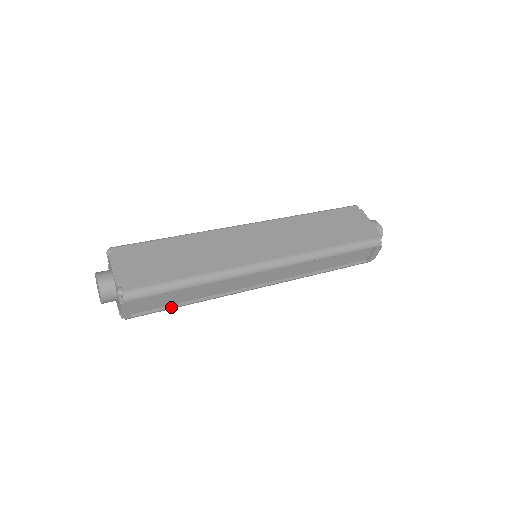
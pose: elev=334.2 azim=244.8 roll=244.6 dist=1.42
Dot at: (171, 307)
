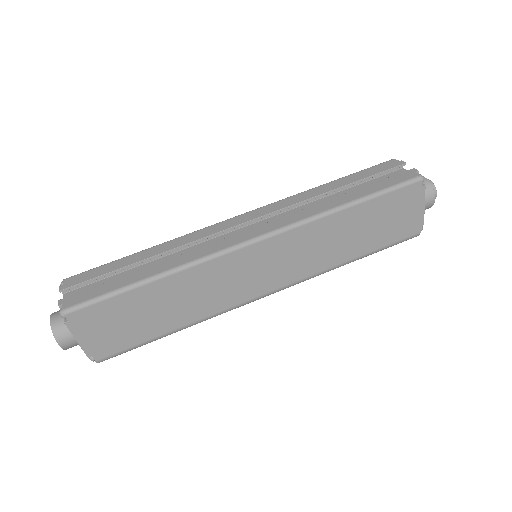
Dot at: occluded
